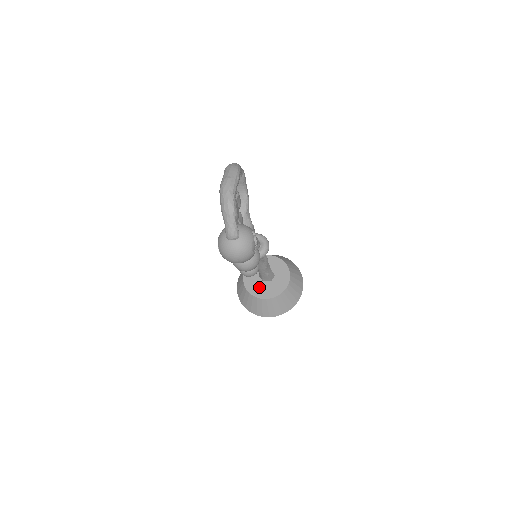
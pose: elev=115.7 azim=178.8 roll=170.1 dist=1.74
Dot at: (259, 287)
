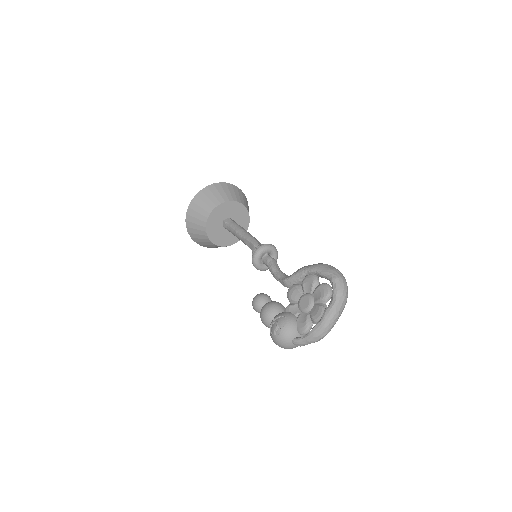
Dot at: (217, 231)
